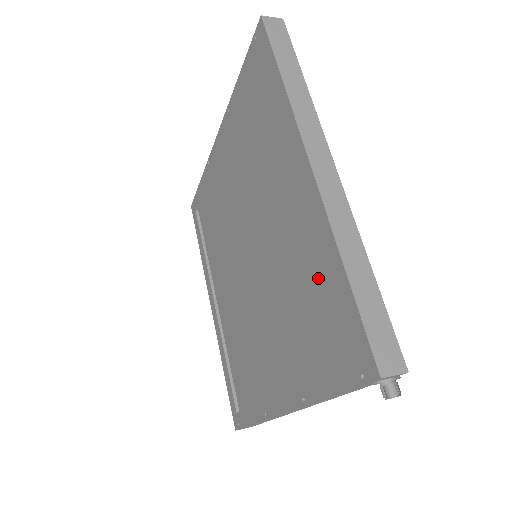
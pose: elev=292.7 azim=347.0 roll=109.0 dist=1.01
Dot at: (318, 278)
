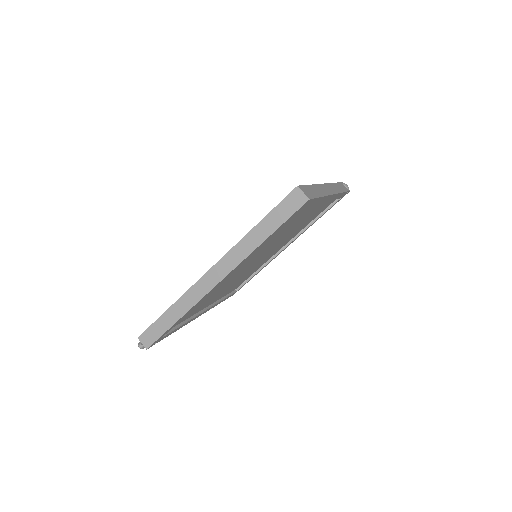
Dot at: occluded
